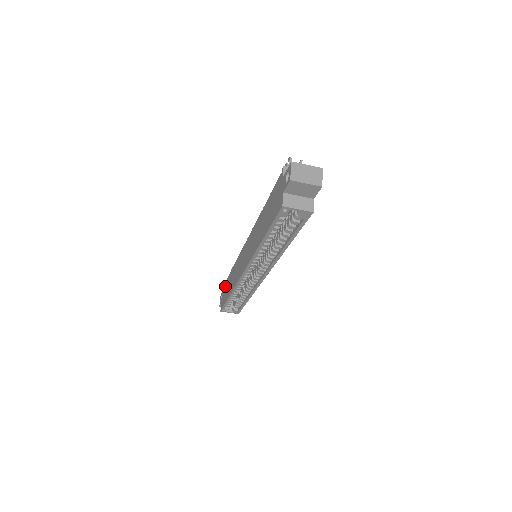
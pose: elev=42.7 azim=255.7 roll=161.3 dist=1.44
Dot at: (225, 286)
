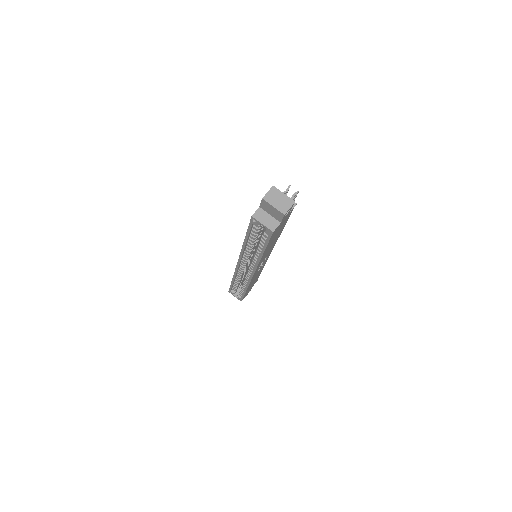
Dot at: occluded
